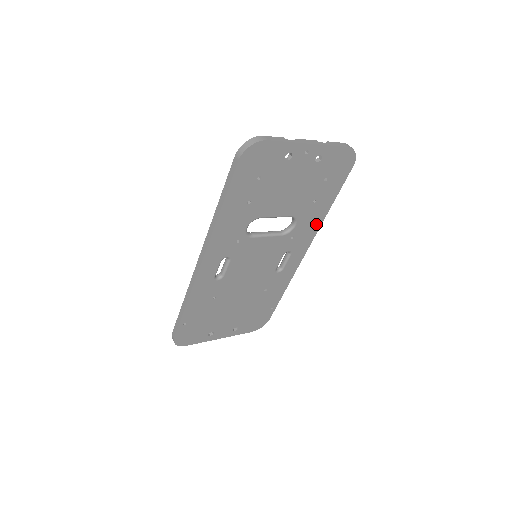
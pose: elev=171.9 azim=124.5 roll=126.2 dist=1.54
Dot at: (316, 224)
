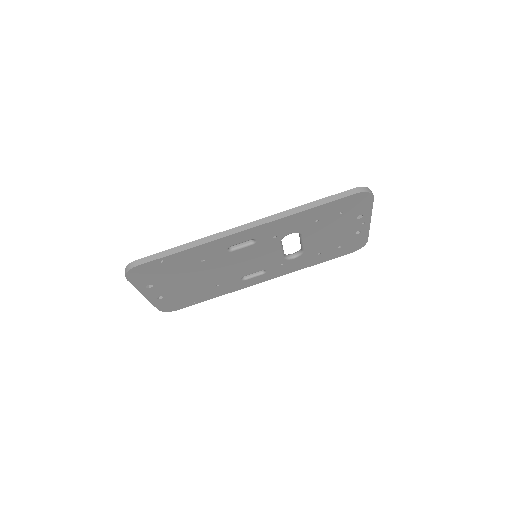
Dot at: (296, 268)
